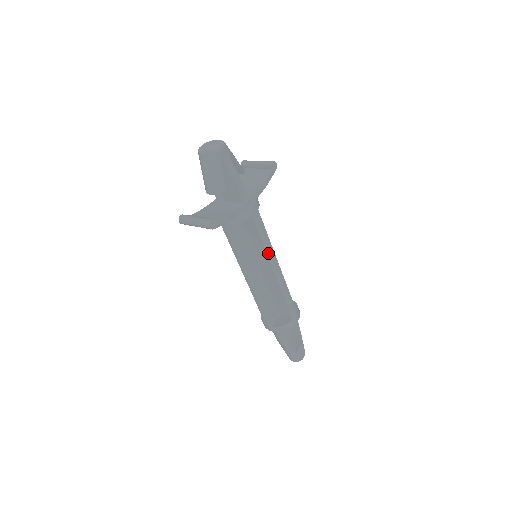
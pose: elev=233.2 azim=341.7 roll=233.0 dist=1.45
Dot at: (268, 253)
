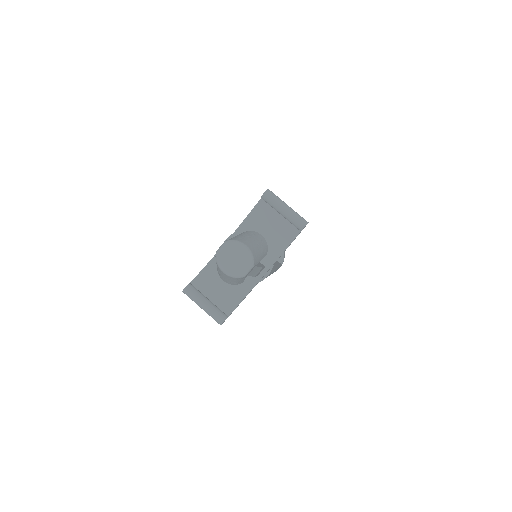
Dot at: occluded
